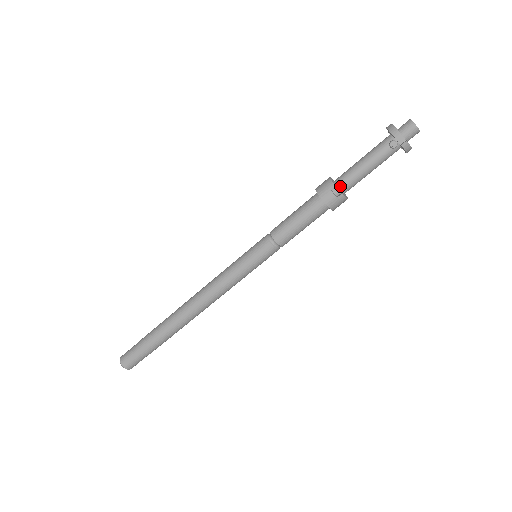
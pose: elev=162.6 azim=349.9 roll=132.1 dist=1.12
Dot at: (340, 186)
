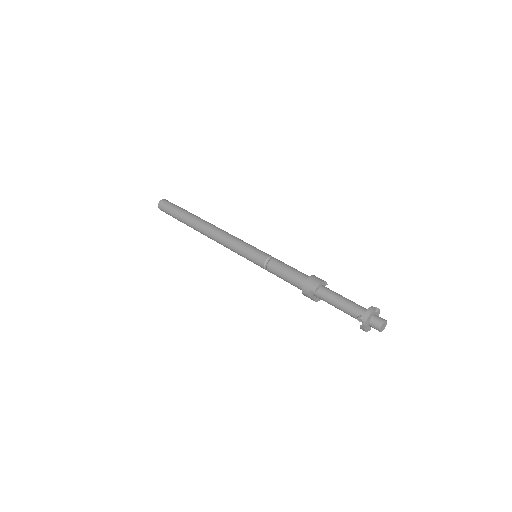
Dot at: (319, 294)
